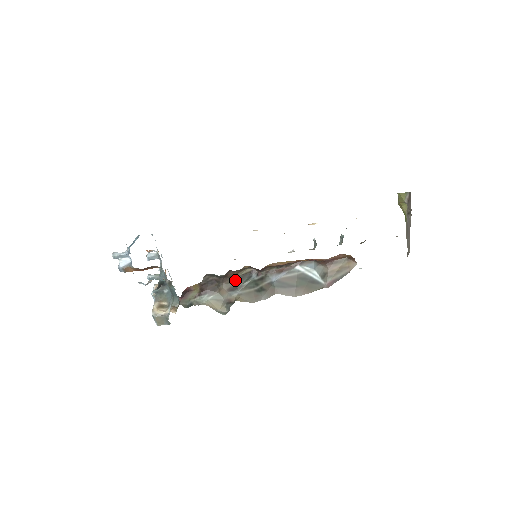
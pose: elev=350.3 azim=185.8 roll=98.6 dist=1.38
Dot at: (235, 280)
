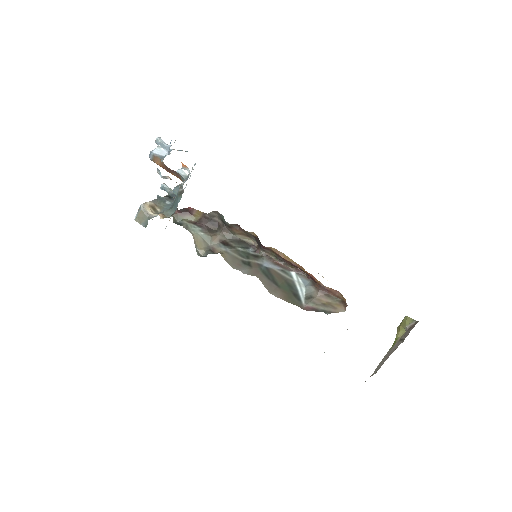
Dot at: (234, 238)
